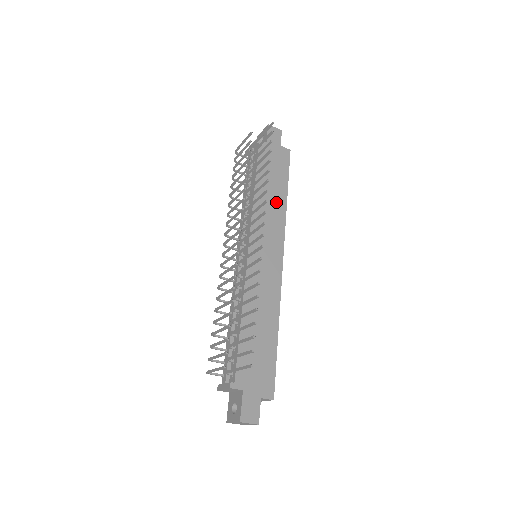
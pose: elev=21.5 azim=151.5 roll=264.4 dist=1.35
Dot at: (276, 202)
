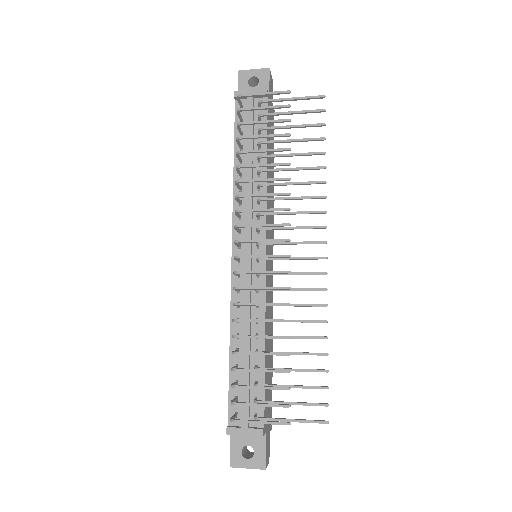
Dot at: occluded
